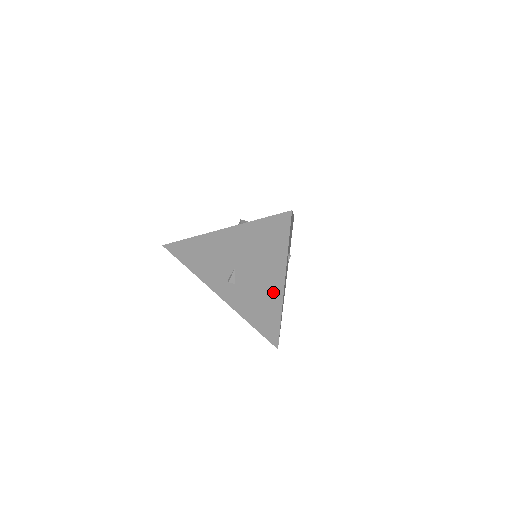
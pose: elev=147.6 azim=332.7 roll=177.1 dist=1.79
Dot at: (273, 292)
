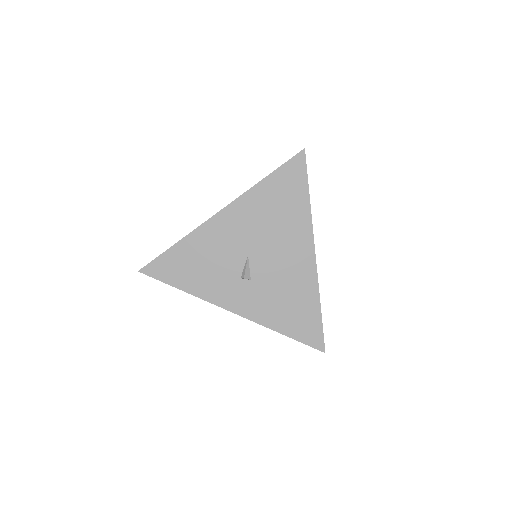
Dot at: (303, 266)
